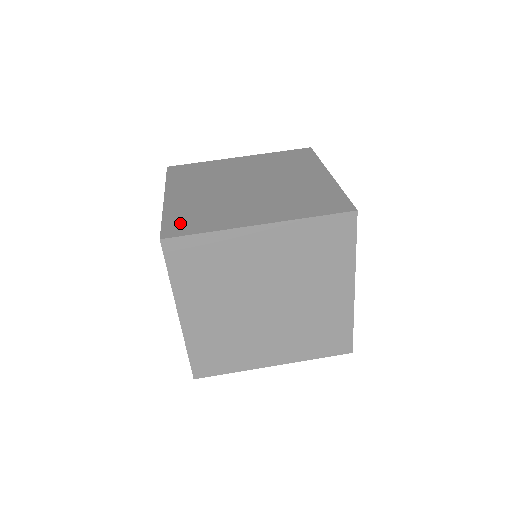
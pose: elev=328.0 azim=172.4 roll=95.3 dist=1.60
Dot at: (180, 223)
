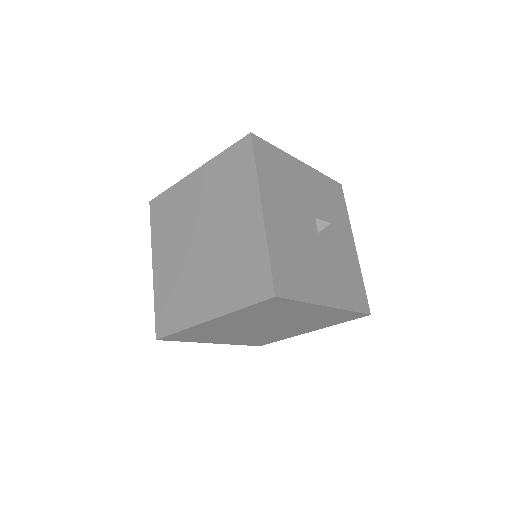
Dot at: (164, 315)
